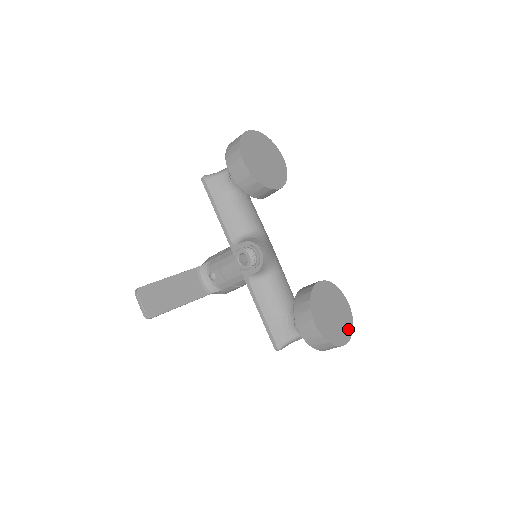
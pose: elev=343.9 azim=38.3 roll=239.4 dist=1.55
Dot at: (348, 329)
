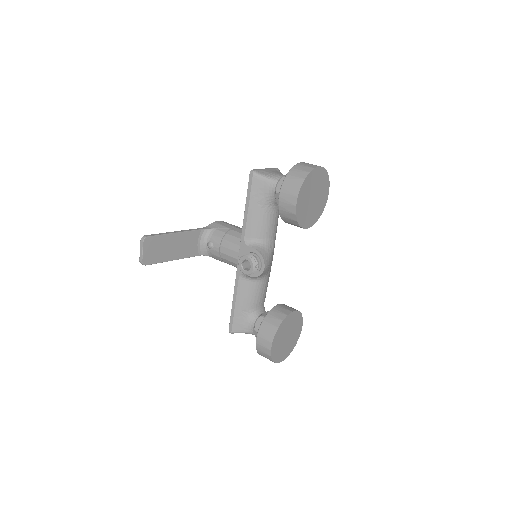
Dot at: (290, 349)
